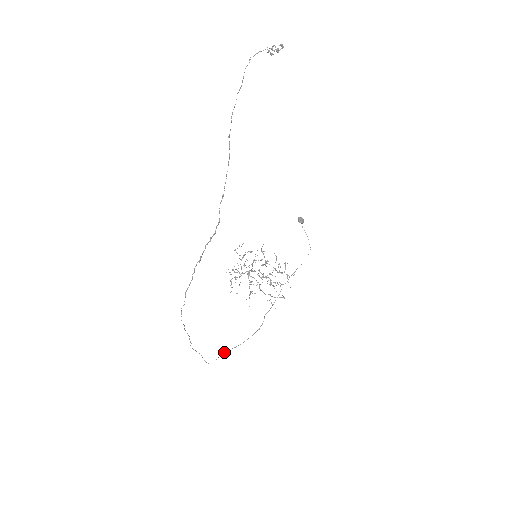
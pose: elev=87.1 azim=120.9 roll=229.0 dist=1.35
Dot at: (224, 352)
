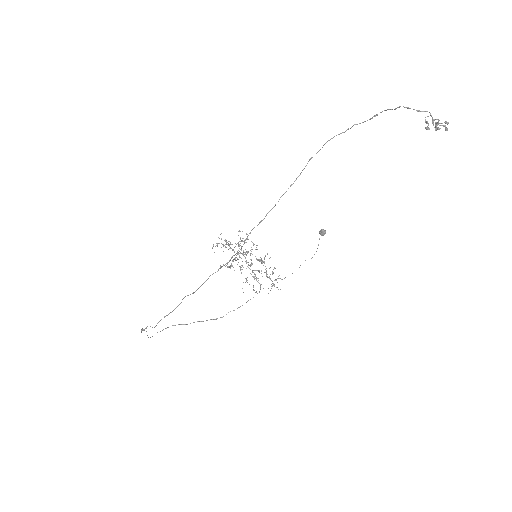
Dot at: occluded
